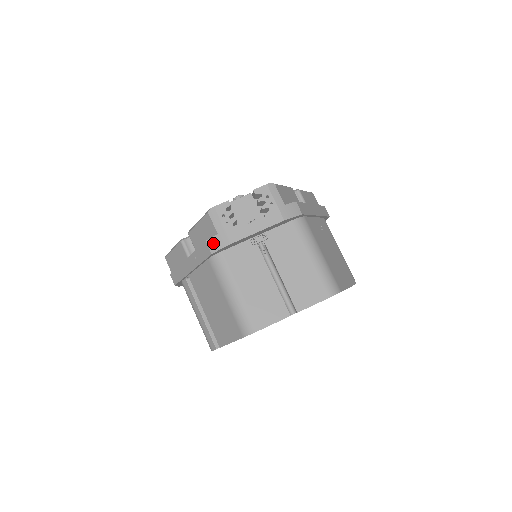
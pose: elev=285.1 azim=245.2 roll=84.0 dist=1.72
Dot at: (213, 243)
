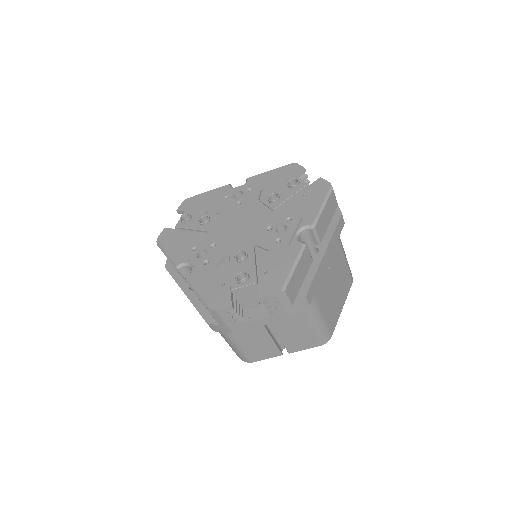
Dot at: (214, 327)
